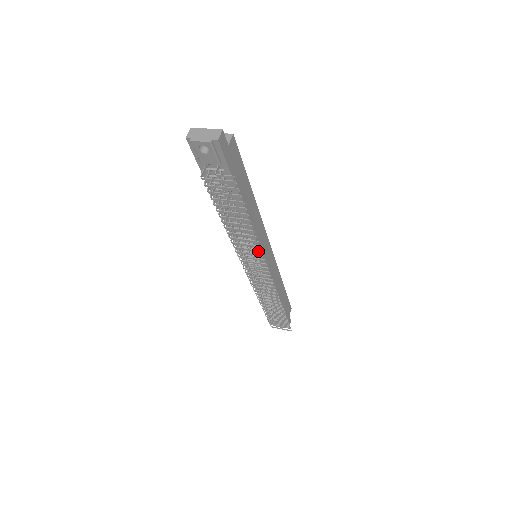
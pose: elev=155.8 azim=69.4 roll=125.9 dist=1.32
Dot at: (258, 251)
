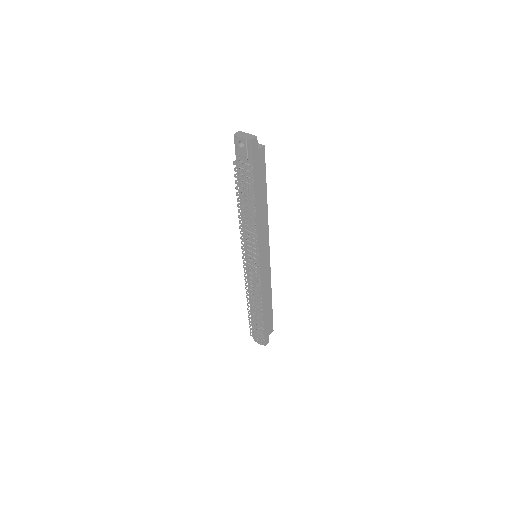
Dot at: (254, 240)
